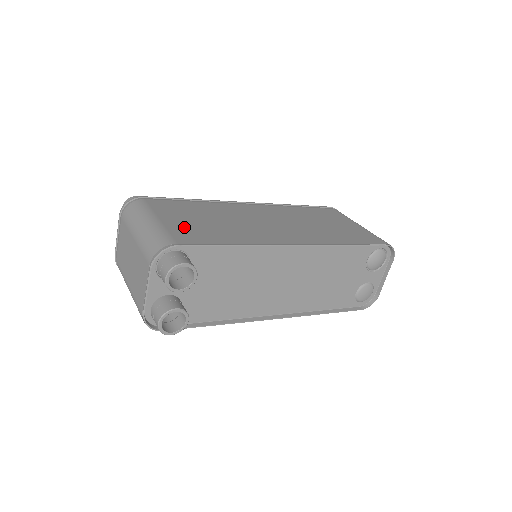
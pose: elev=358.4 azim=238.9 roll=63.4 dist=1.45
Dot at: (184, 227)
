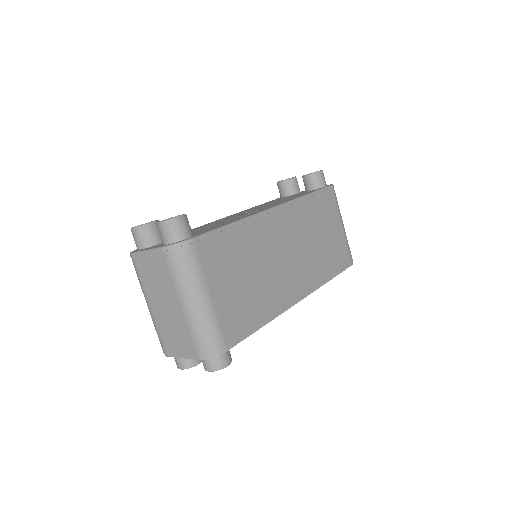
Dot at: (231, 308)
